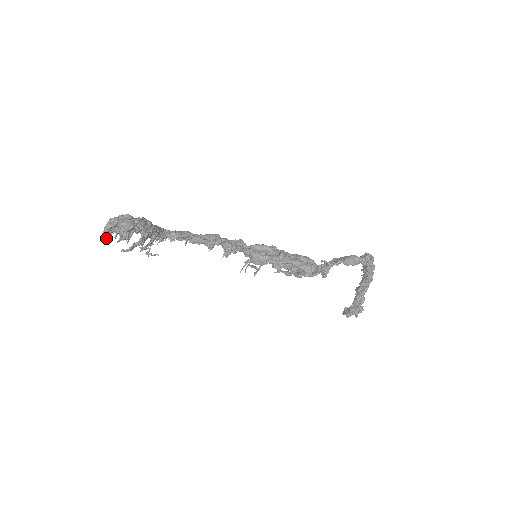
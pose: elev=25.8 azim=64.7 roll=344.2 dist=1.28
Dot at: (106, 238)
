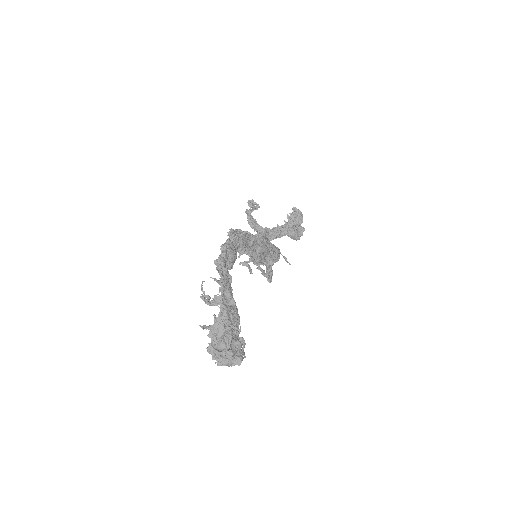
Dot at: (211, 354)
